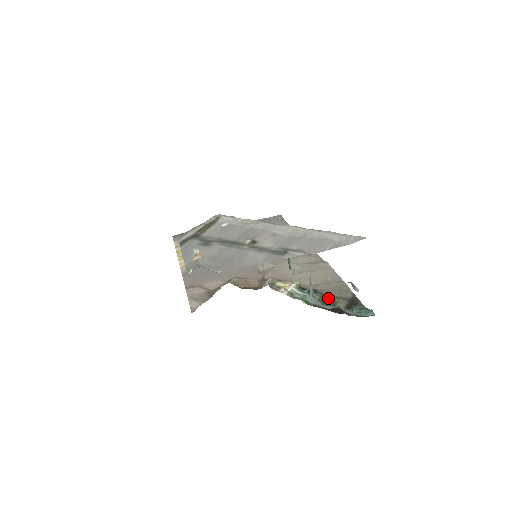
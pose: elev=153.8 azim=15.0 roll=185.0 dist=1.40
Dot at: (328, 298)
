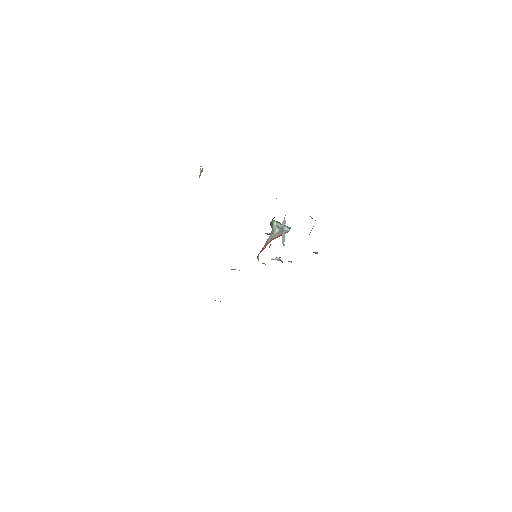
Dot at: occluded
